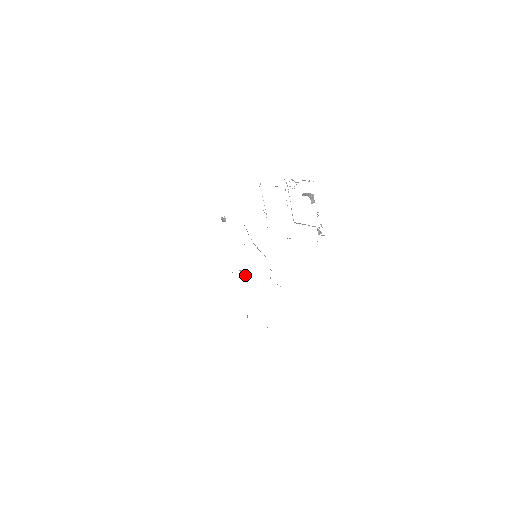
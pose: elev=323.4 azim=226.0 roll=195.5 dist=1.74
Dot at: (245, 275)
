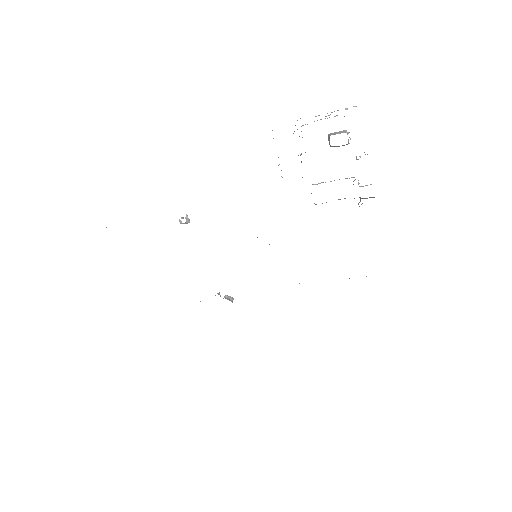
Dot at: (227, 298)
